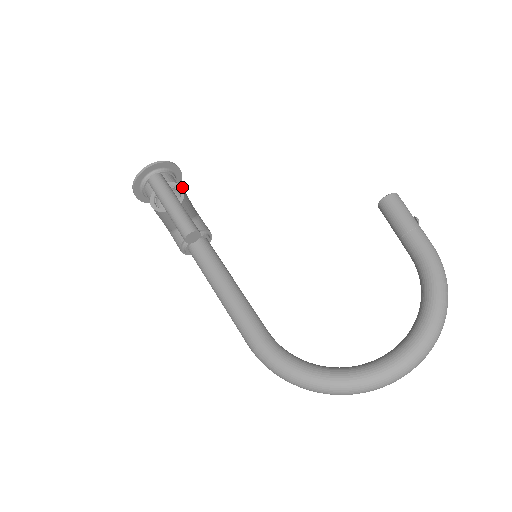
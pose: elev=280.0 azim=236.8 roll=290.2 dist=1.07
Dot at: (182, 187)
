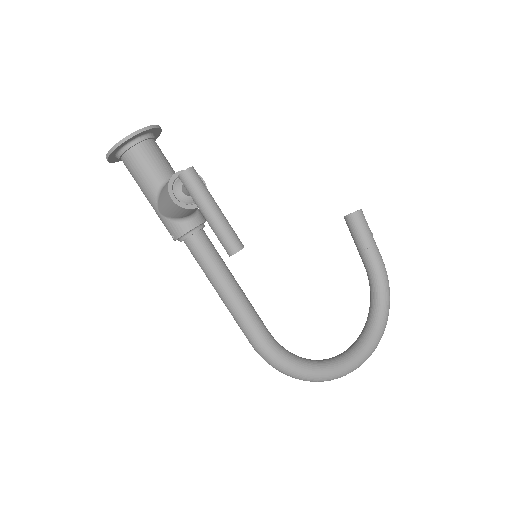
Dot at: occluded
